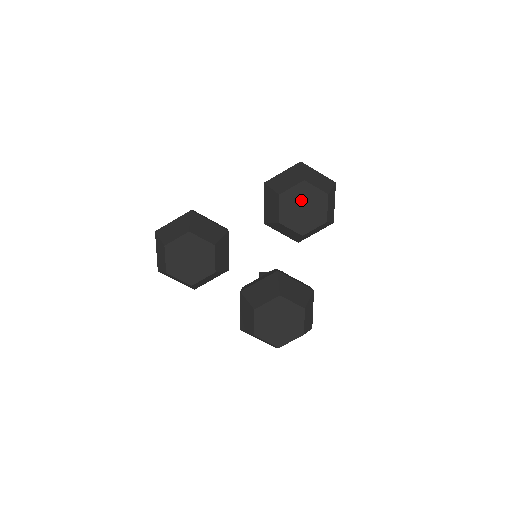
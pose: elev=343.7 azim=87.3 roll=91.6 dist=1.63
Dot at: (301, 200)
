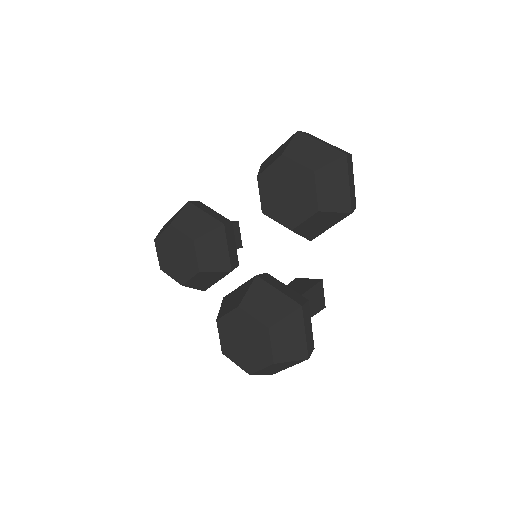
Dot at: (282, 182)
